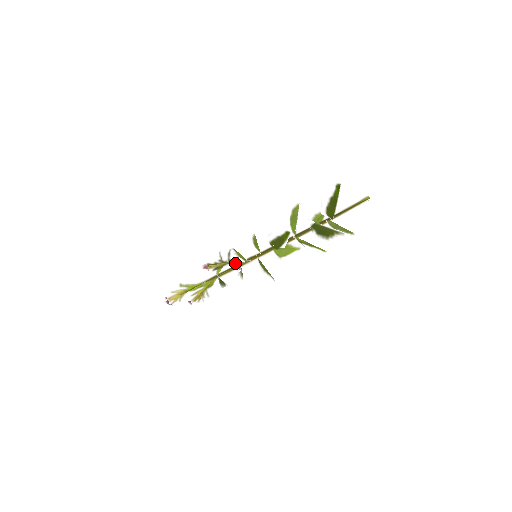
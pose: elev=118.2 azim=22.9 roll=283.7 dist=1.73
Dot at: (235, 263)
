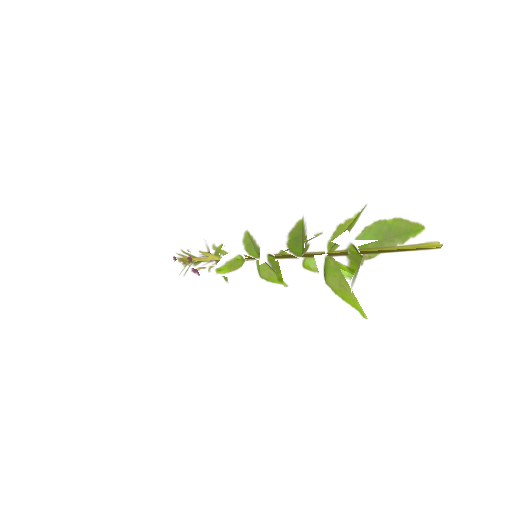
Dot at: occluded
